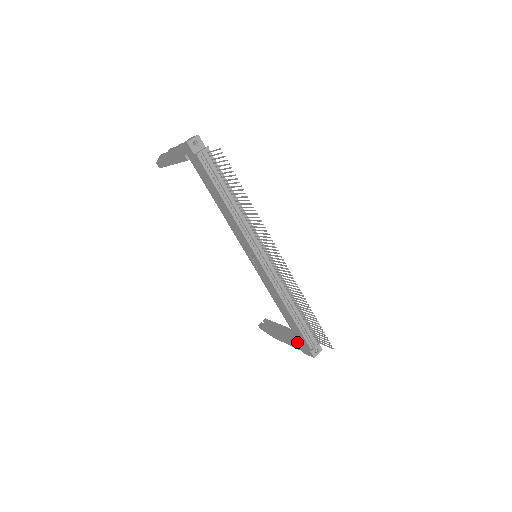
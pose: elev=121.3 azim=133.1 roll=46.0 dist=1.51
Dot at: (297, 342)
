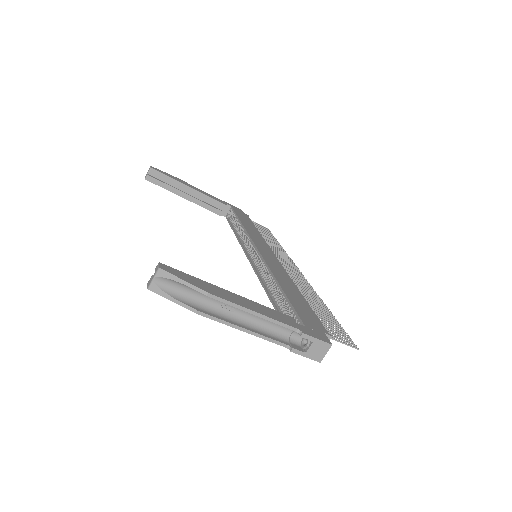
Dot at: (221, 215)
